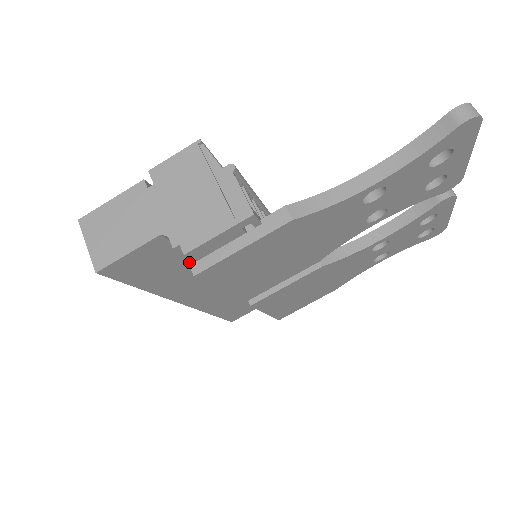
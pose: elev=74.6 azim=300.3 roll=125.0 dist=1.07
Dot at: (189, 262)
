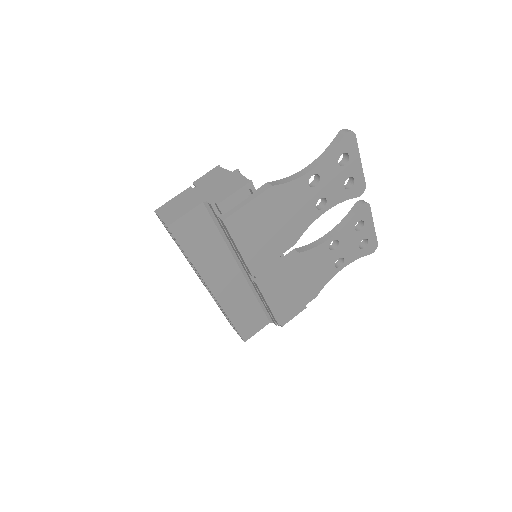
Dot at: (219, 216)
